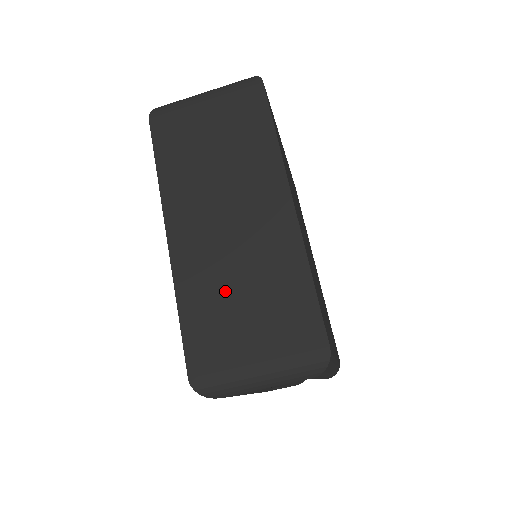
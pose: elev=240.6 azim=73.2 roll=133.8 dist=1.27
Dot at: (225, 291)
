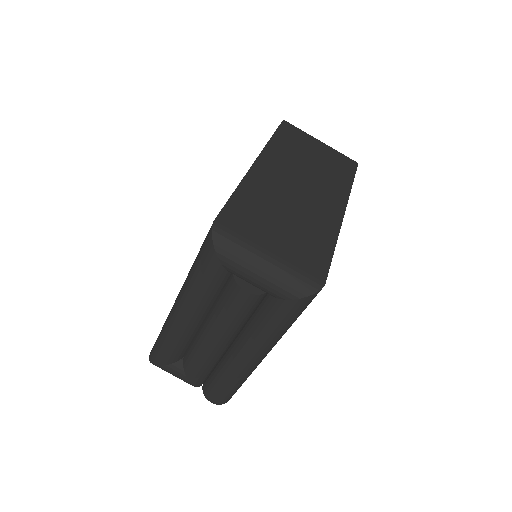
Dot at: (274, 208)
